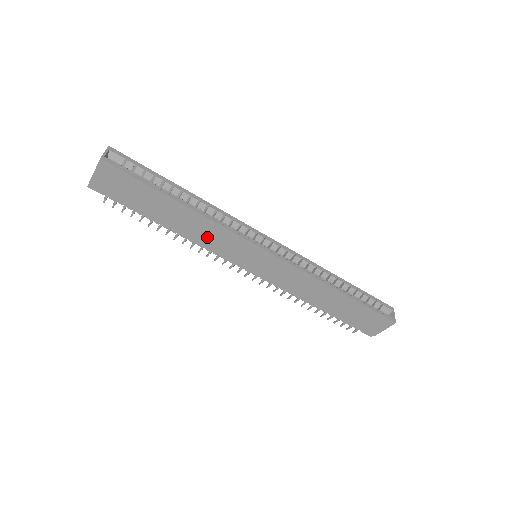
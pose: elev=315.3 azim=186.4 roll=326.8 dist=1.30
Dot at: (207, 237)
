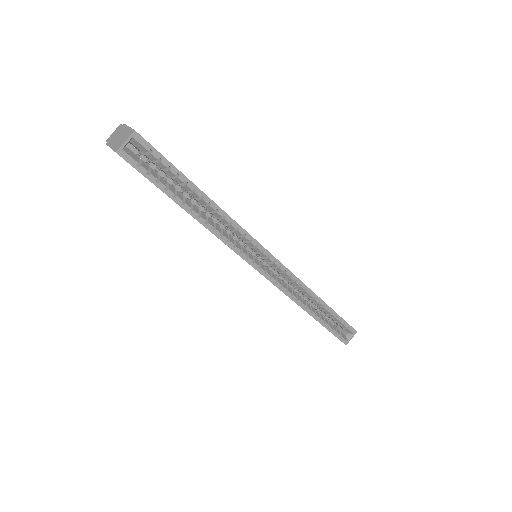
Dot at: occluded
